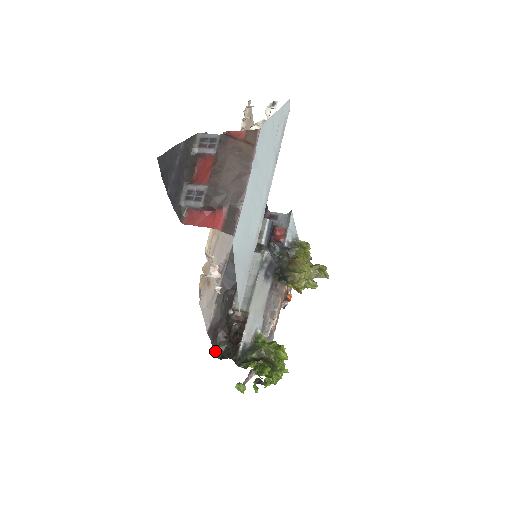
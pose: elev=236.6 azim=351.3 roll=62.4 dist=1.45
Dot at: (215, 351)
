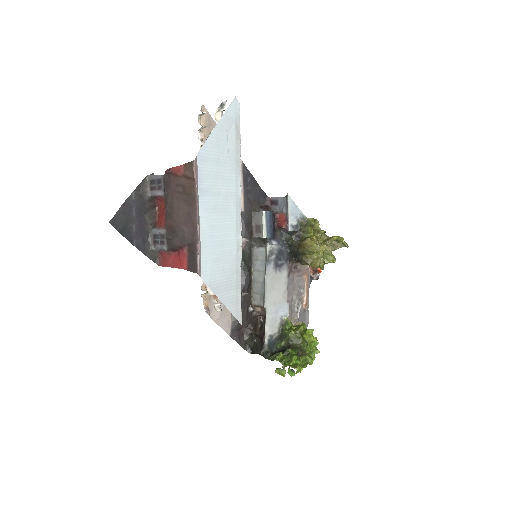
Dot at: (245, 348)
